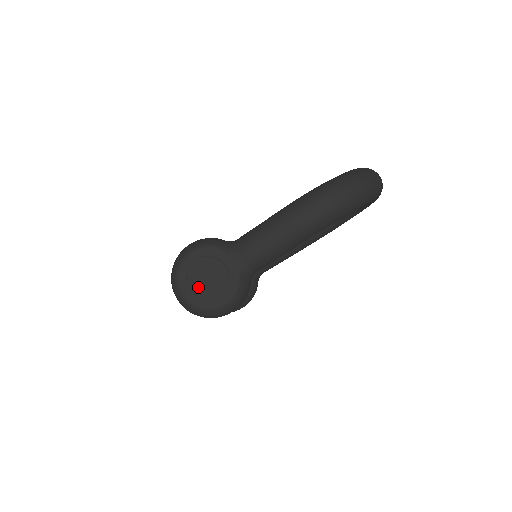
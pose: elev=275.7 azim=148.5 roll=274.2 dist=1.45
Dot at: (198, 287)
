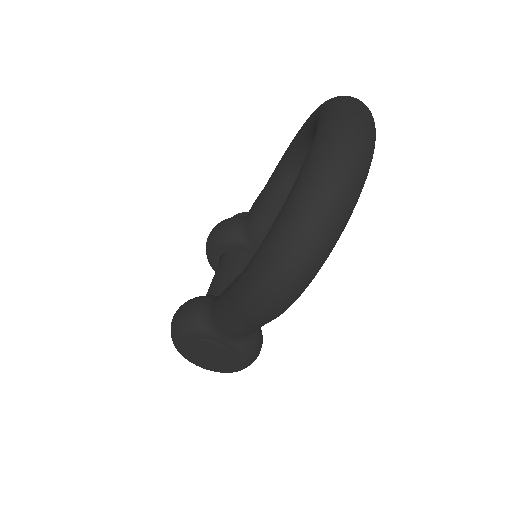
Dot at: (207, 361)
